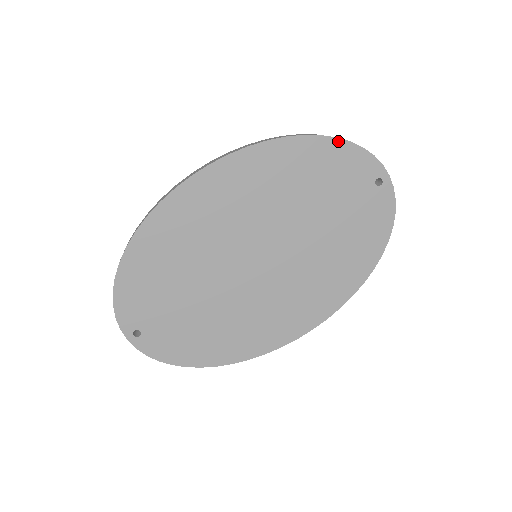
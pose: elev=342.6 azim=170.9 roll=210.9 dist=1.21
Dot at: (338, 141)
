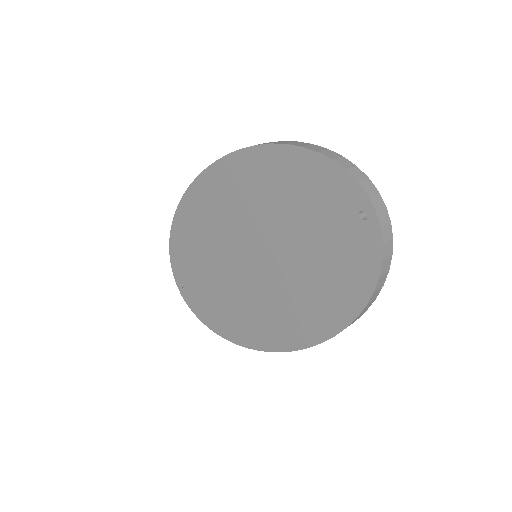
Dot at: (318, 156)
